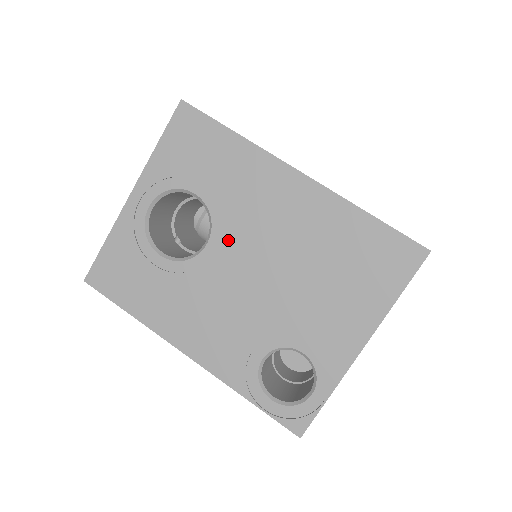
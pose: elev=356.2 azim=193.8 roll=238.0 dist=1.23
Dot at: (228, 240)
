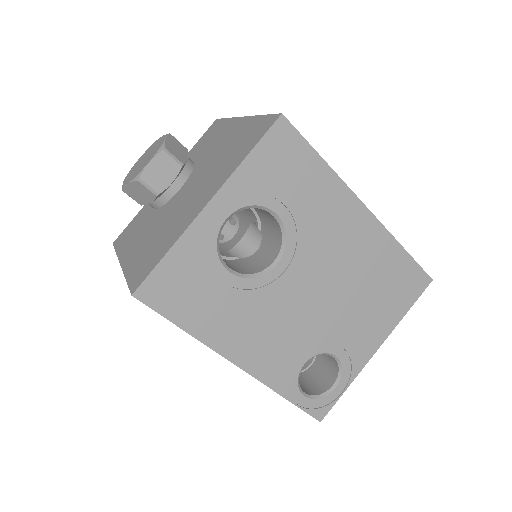
Dot at: (298, 261)
